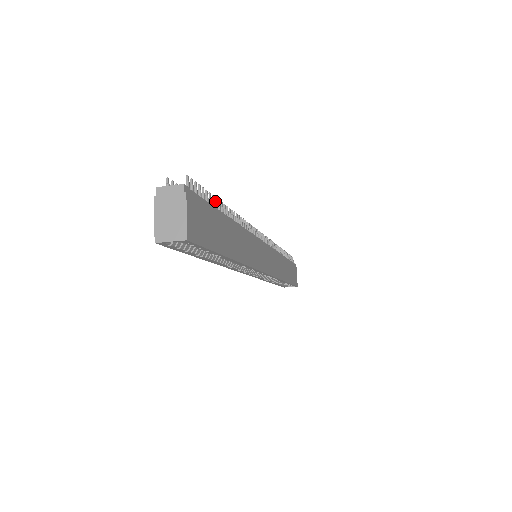
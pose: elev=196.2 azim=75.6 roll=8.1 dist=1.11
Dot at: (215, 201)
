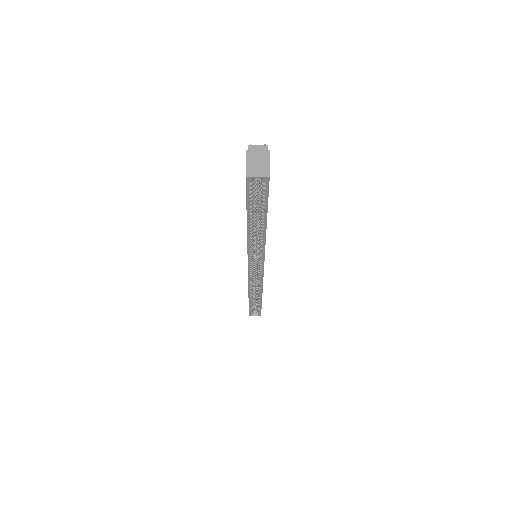
Dot at: occluded
